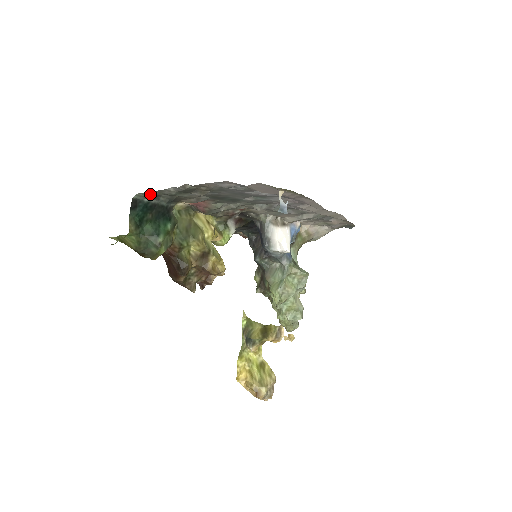
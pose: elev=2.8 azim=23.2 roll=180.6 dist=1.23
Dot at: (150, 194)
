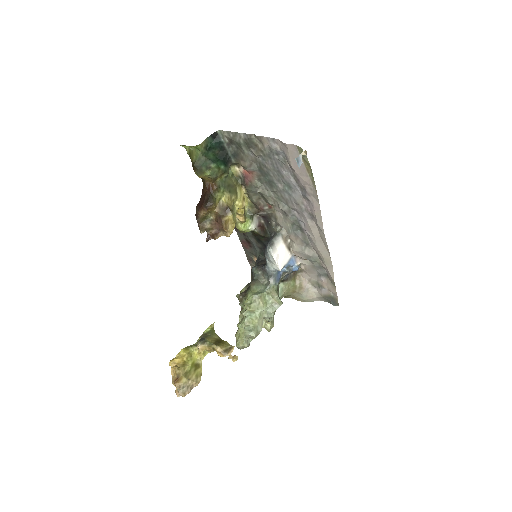
Dot at: (228, 135)
